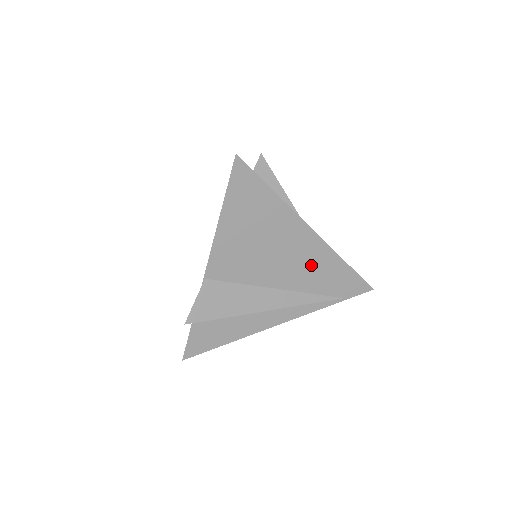
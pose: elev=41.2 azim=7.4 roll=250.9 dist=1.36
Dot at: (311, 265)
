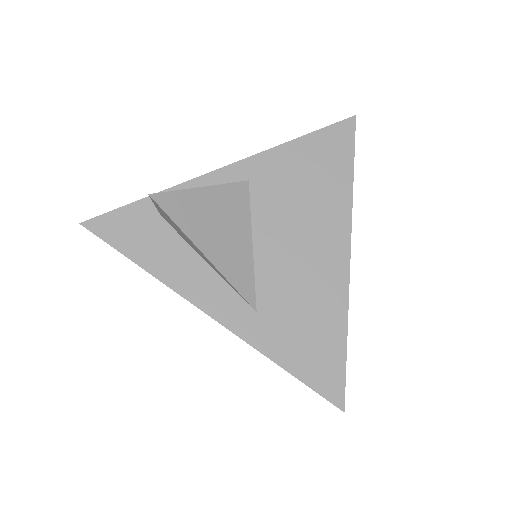
Dot at: occluded
